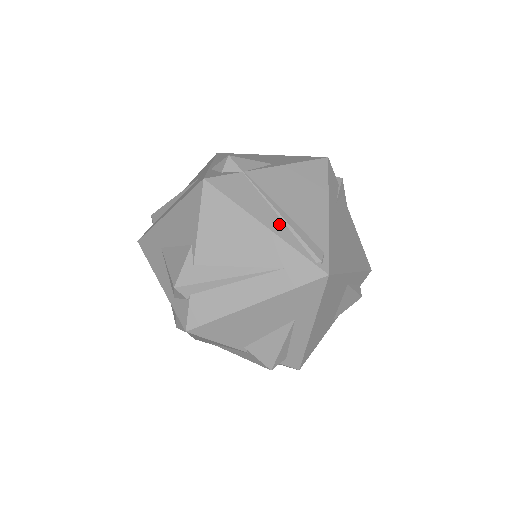
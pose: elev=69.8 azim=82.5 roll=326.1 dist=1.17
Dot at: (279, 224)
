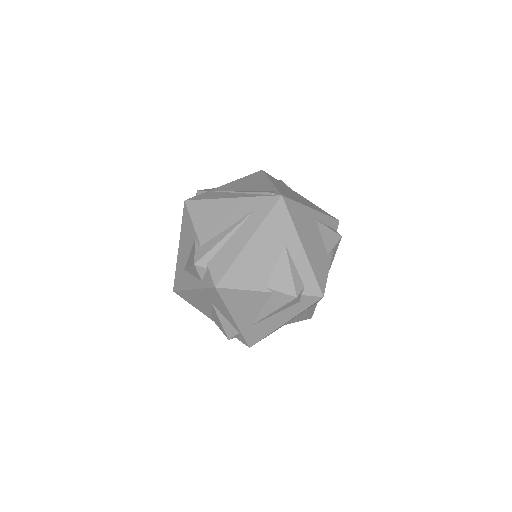
Dot at: (240, 195)
